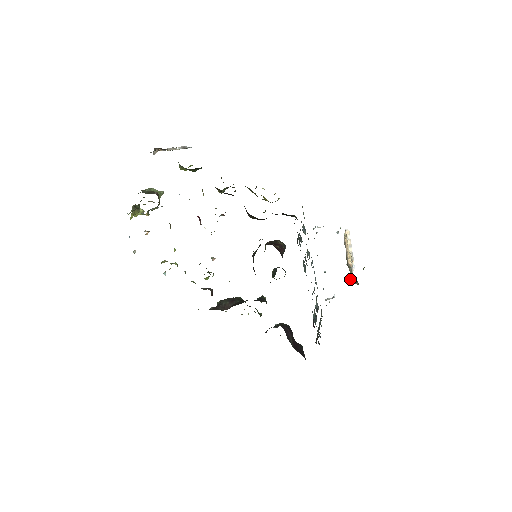
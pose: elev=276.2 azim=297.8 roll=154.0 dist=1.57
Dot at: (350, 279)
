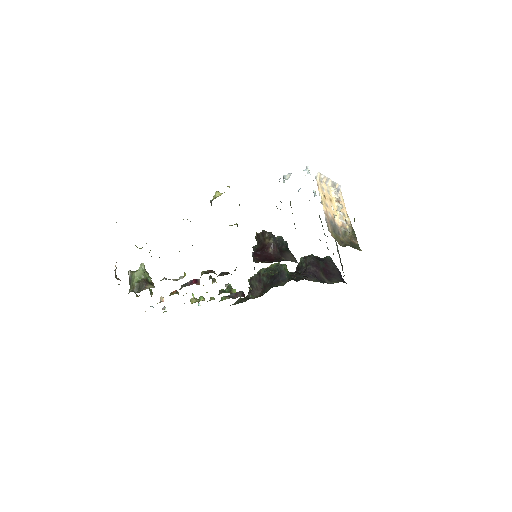
Dot at: (346, 224)
